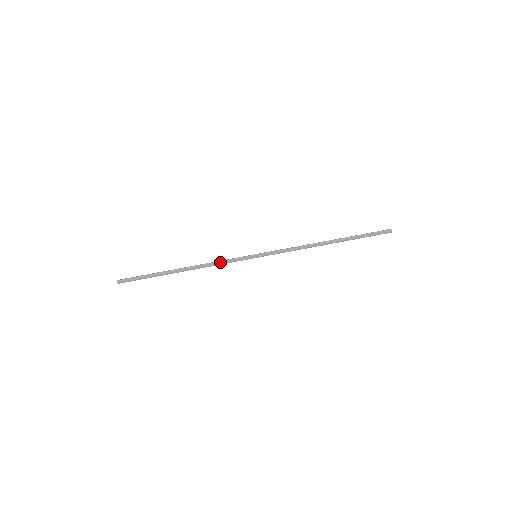
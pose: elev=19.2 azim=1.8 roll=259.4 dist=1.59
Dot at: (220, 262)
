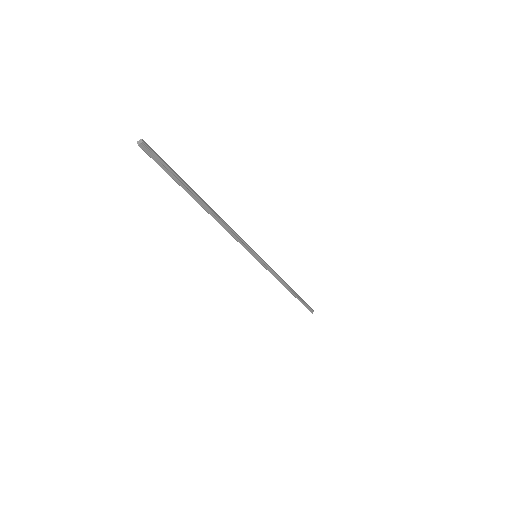
Dot at: (236, 233)
